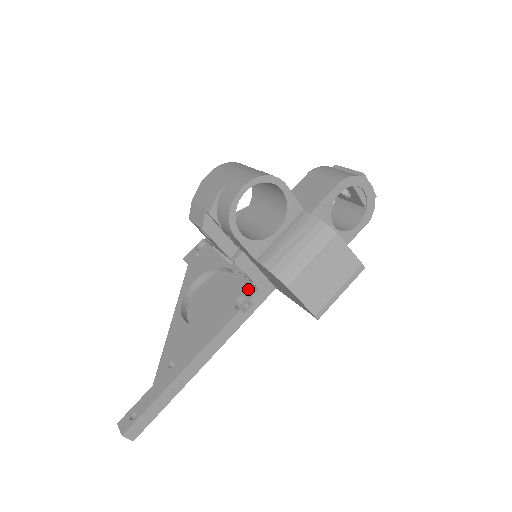
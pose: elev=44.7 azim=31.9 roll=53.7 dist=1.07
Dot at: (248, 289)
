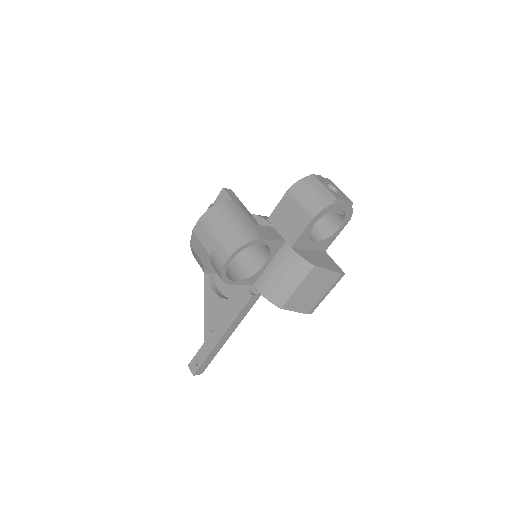
Dot at: occluded
